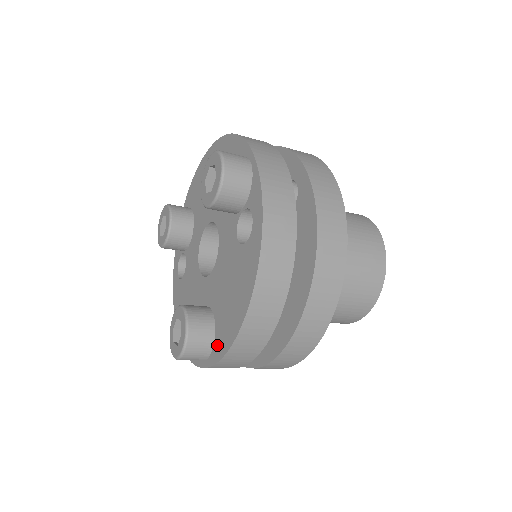
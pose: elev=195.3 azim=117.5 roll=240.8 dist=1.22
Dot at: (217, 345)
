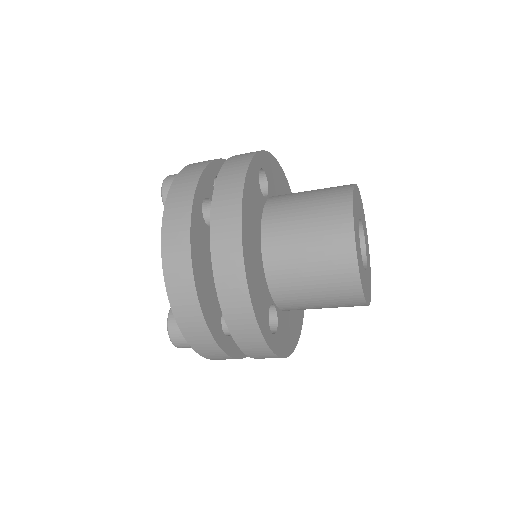
Dot at: occluded
